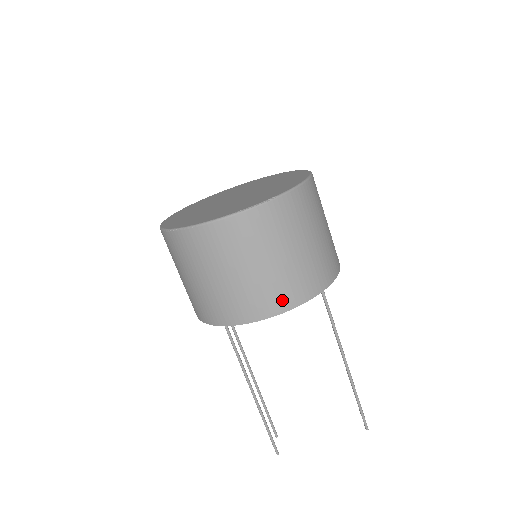
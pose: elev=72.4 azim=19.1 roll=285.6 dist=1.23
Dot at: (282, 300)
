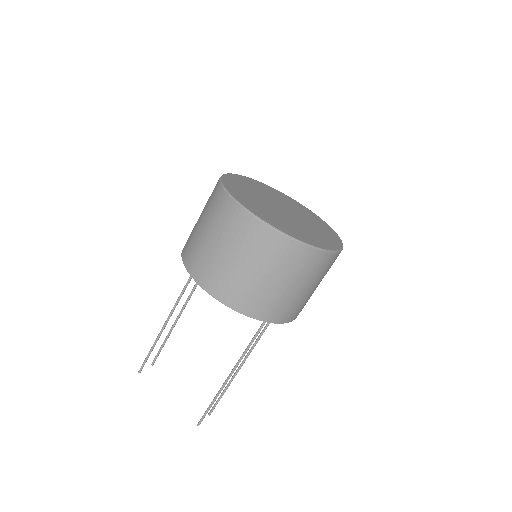
Dot at: (228, 295)
